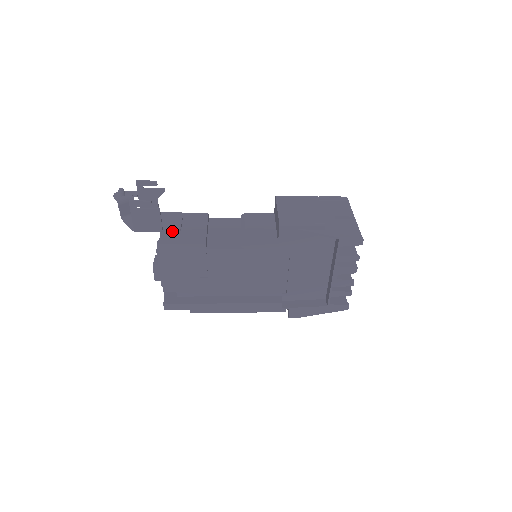
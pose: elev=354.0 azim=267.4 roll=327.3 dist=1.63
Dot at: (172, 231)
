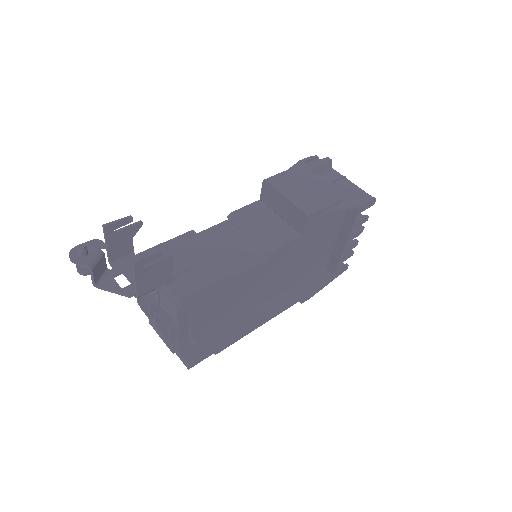
Dot at: (179, 273)
